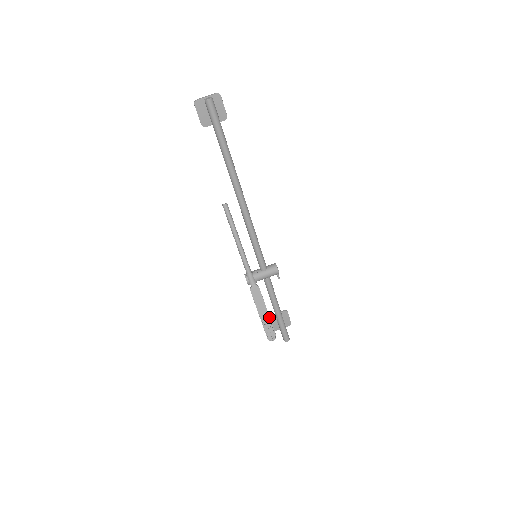
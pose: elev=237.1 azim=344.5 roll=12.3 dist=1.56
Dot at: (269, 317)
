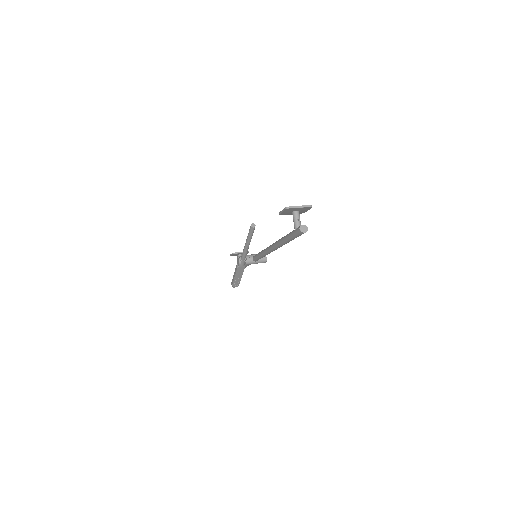
Dot at: occluded
